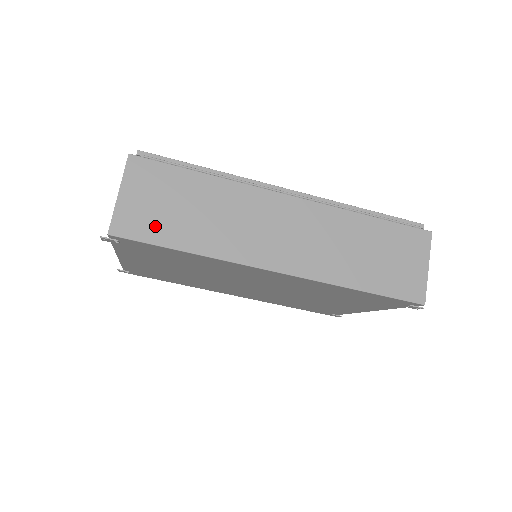
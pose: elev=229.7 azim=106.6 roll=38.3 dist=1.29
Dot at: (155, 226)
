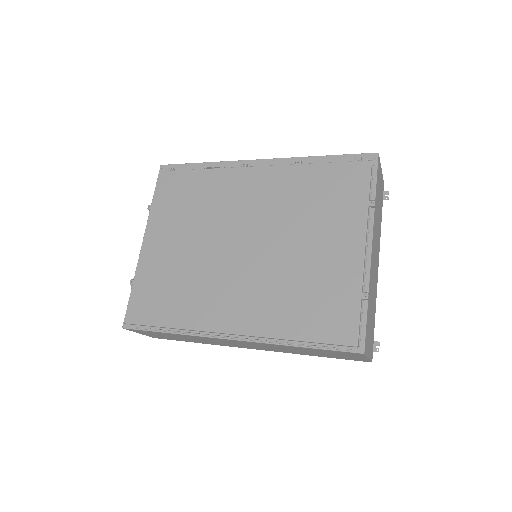
Dot at: occluded
